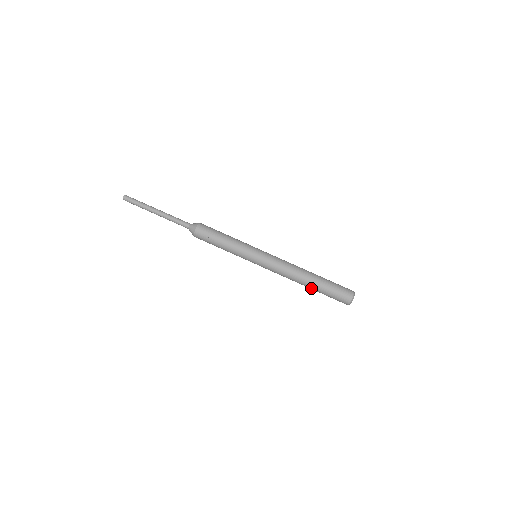
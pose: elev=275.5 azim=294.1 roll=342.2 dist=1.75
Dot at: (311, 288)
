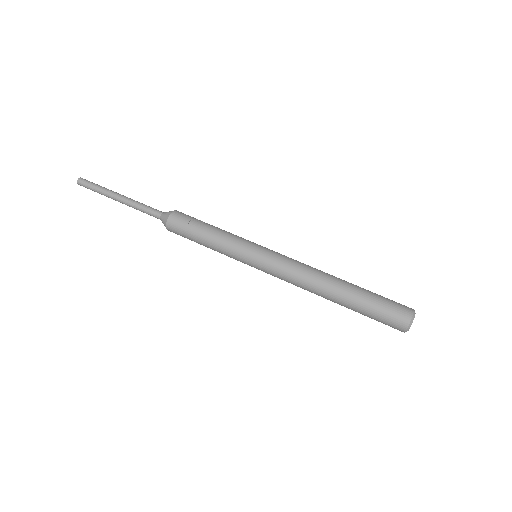
Dot at: (344, 298)
